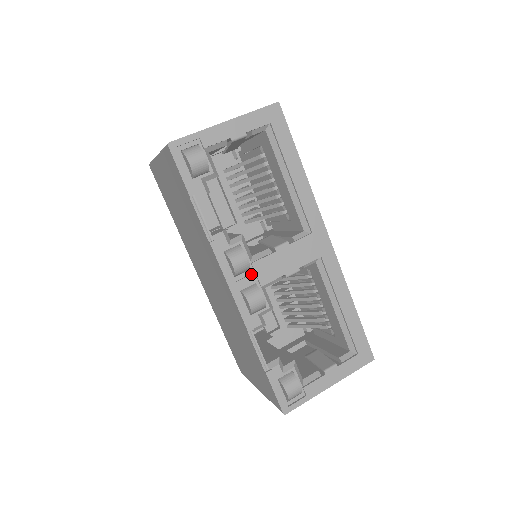
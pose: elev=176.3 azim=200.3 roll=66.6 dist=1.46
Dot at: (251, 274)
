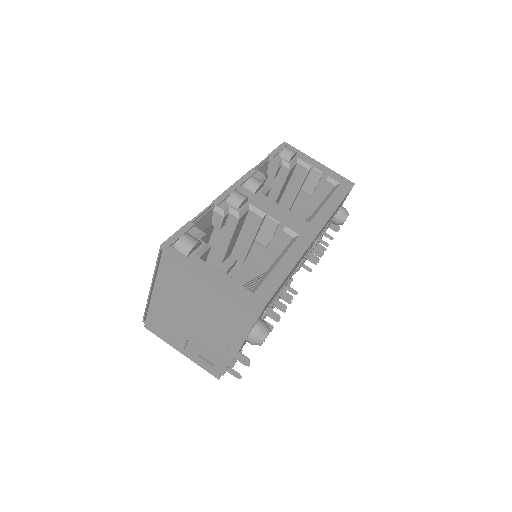
Dot at: (253, 193)
